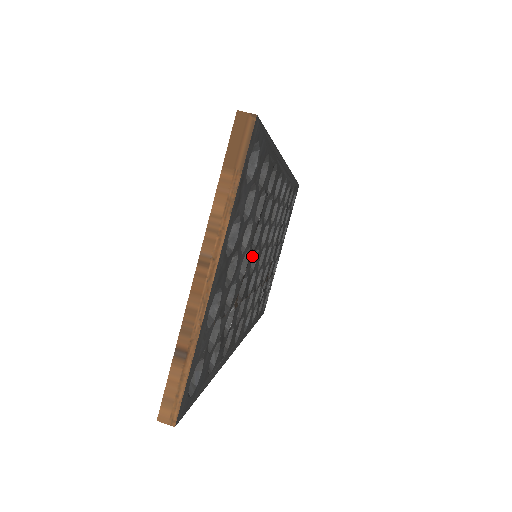
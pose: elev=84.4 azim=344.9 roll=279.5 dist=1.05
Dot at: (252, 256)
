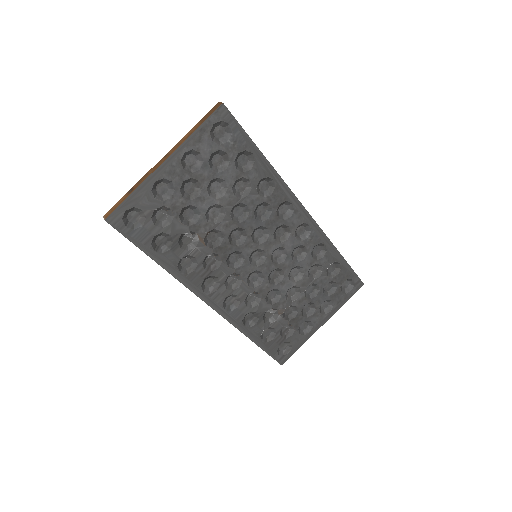
Dot at: (232, 226)
